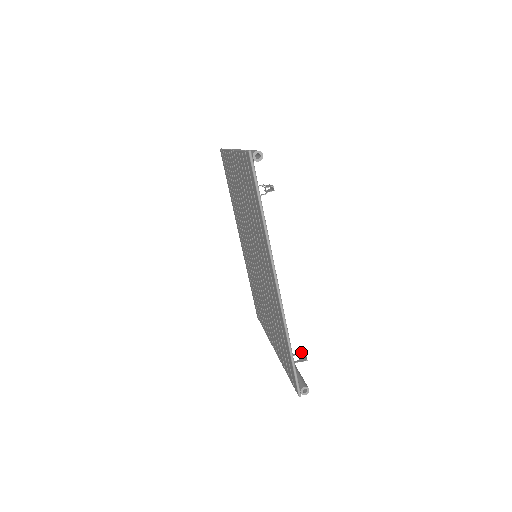
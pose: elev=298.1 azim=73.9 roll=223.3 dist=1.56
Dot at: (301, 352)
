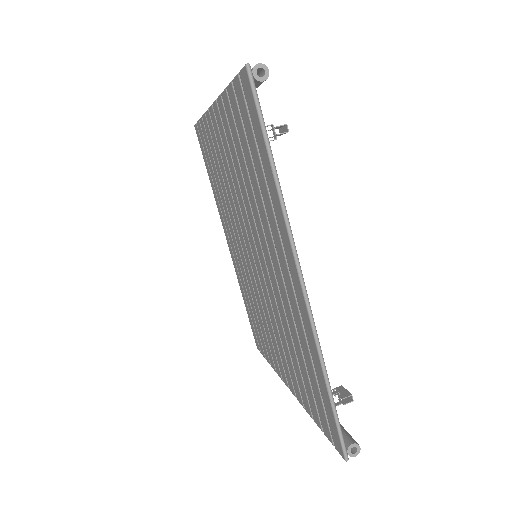
Dot at: (341, 389)
